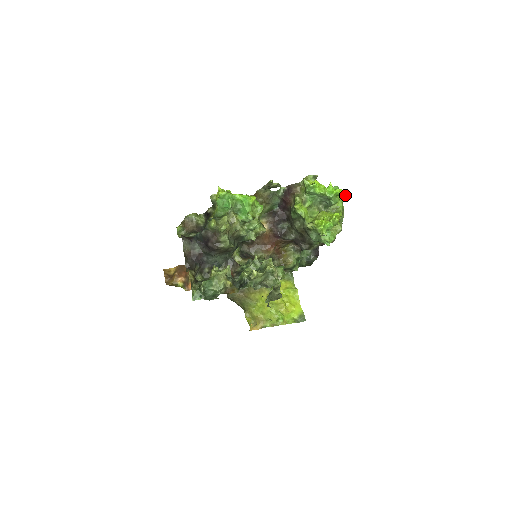
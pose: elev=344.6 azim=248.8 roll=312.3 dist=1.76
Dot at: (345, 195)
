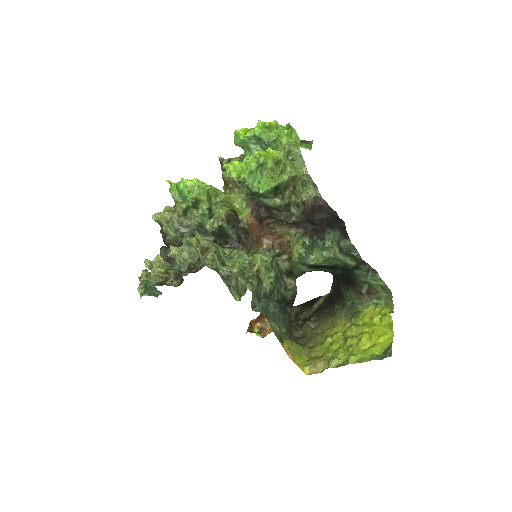
Dot at: (292, 127)
